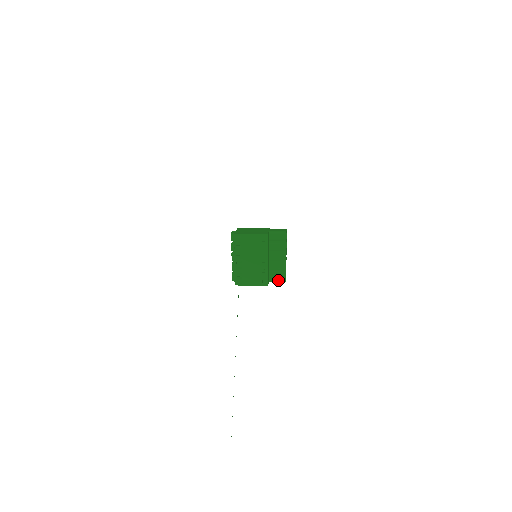
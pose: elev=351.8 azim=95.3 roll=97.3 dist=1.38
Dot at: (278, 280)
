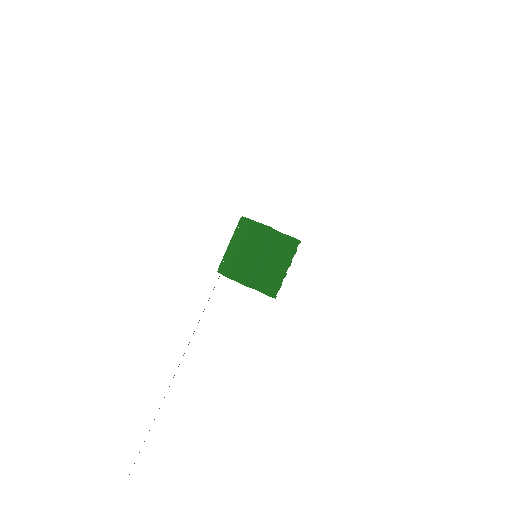
Dot at: (263, 291)
